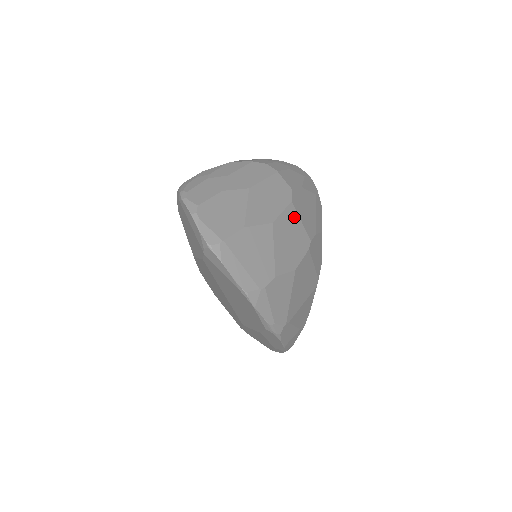
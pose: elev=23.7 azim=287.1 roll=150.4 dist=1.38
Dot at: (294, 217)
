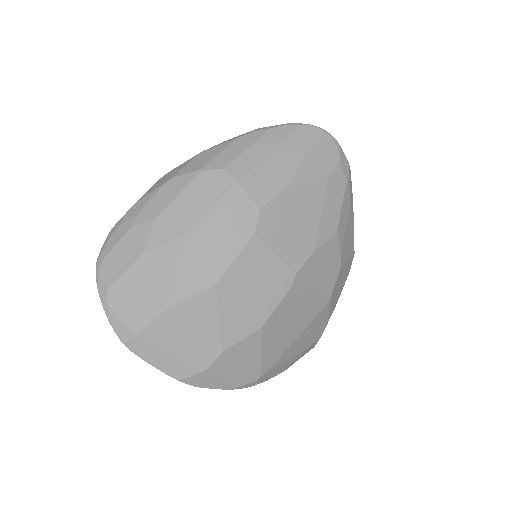
Dot at: (260, 255)
